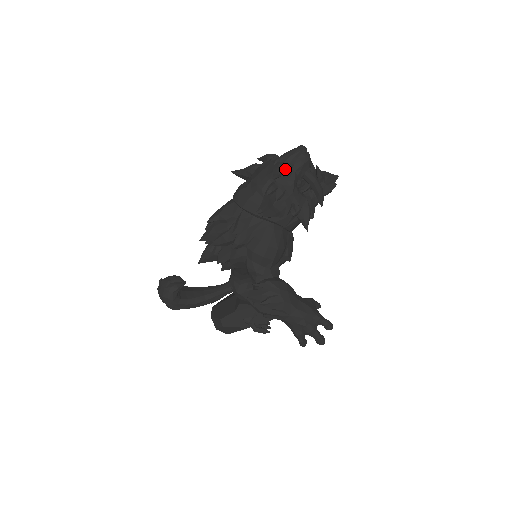
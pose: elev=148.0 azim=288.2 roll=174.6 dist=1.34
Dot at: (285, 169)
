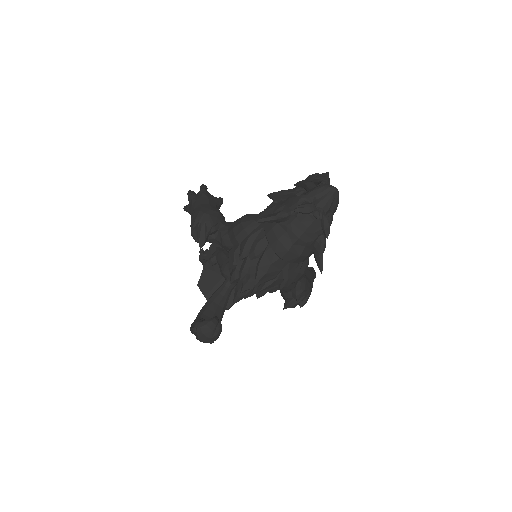
Dot at: occluded
